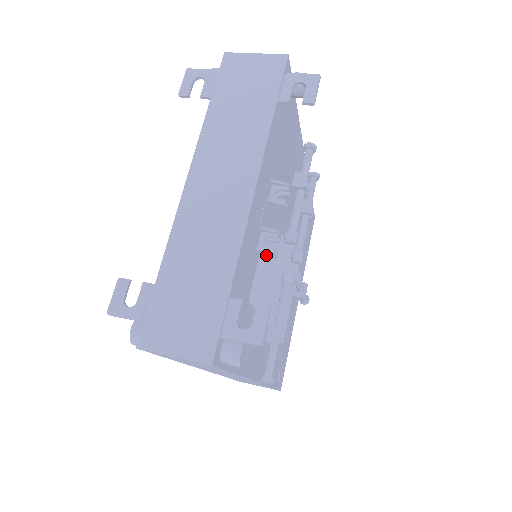
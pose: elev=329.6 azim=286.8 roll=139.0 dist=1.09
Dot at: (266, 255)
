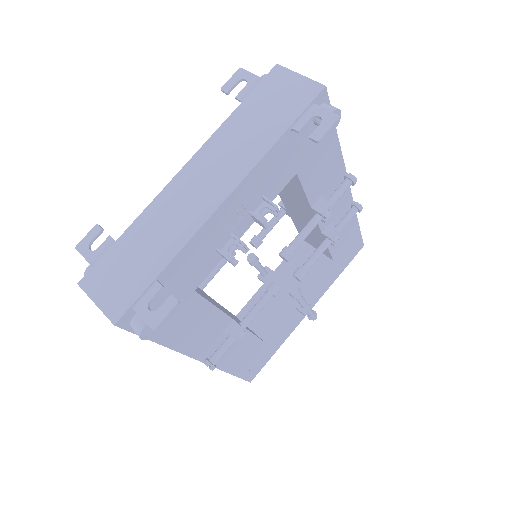
Dot at: (226, 259)
